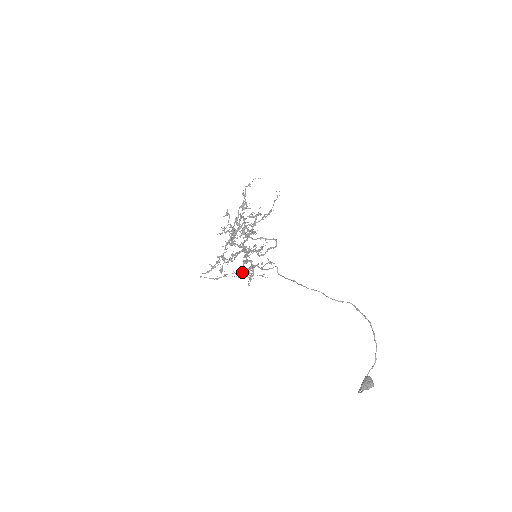
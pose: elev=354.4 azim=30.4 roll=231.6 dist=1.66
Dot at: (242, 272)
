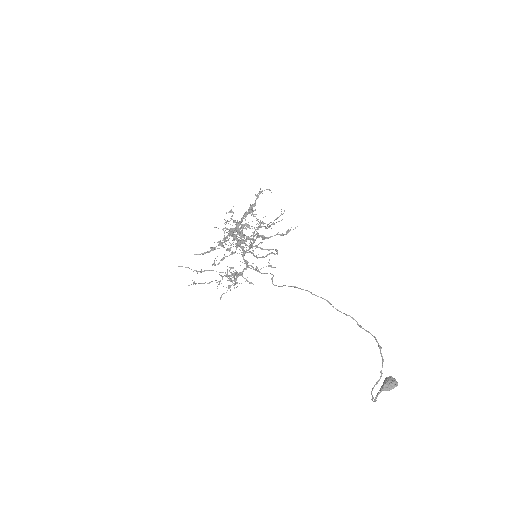
Dot at: (220, 281)
